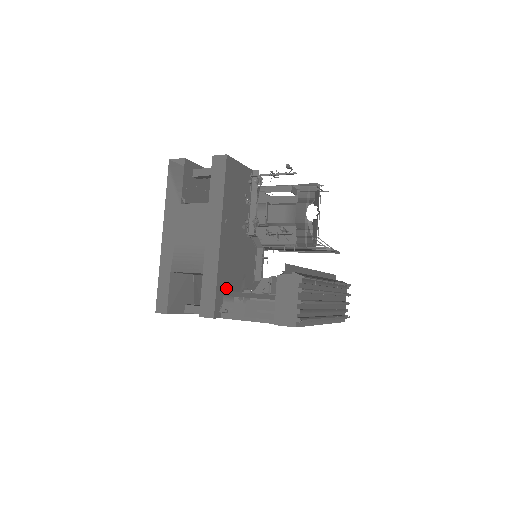
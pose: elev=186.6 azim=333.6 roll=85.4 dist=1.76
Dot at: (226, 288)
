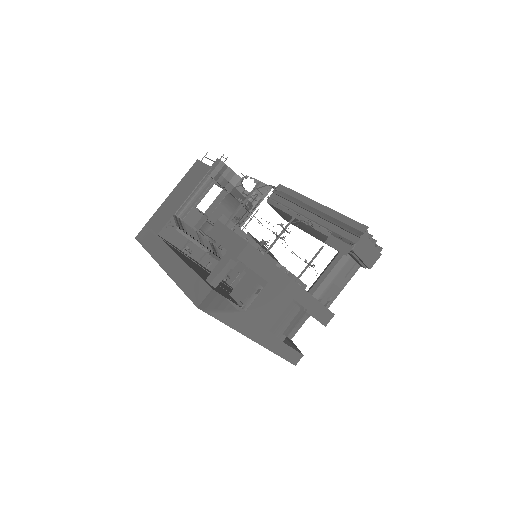
Dot at: occluded
